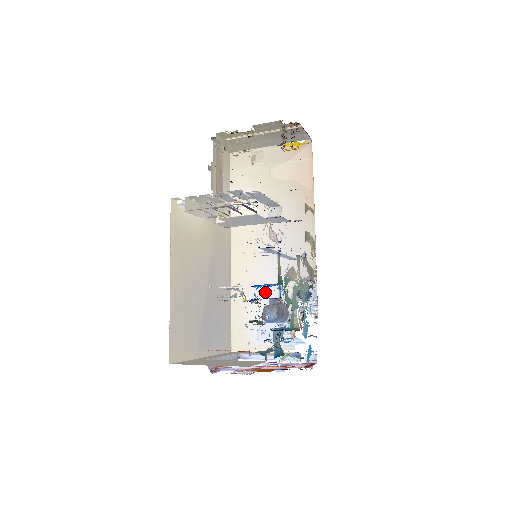
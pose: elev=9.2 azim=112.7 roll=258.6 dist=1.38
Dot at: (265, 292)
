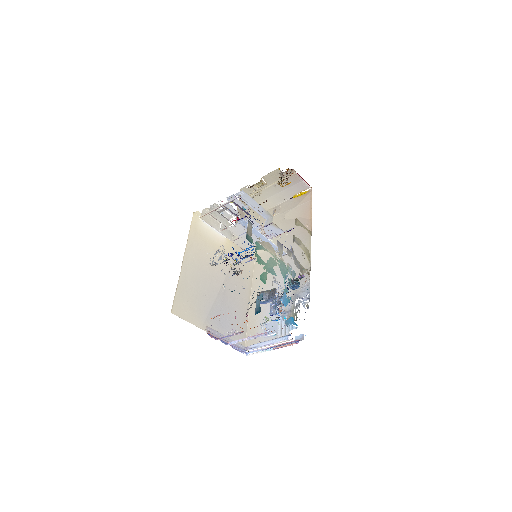
Dot at: occluded
